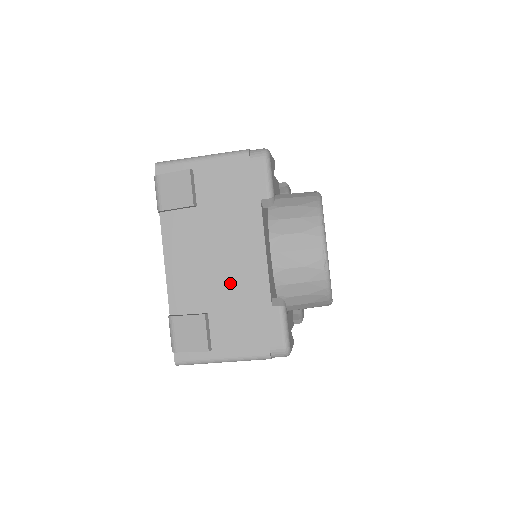
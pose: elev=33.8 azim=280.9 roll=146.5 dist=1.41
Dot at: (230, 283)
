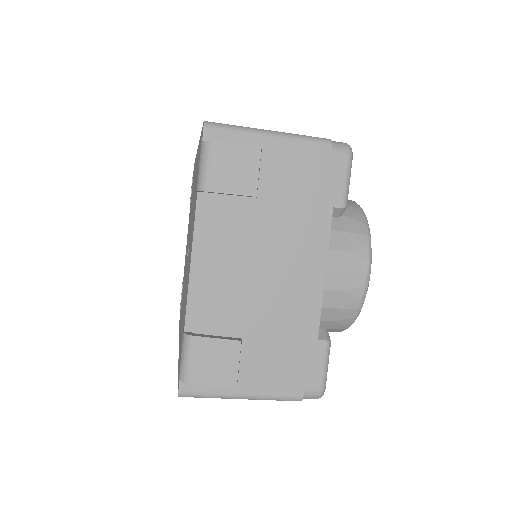
Dot at: (273, 303)
